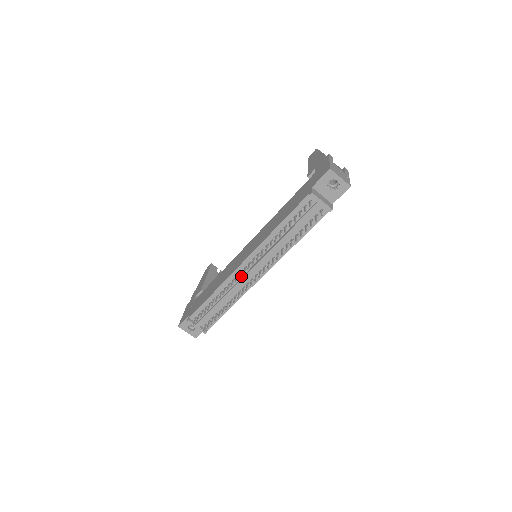
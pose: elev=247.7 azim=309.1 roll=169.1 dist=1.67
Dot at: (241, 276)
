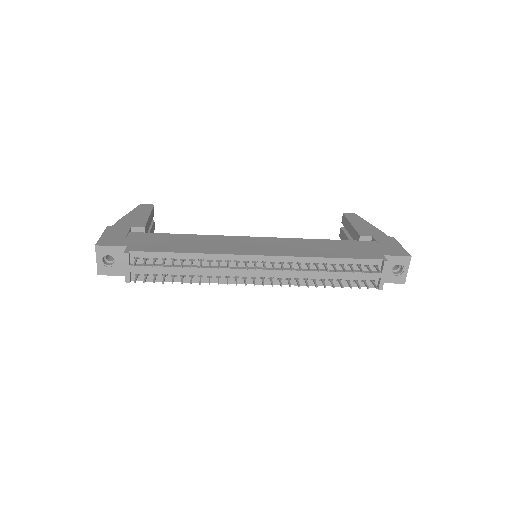
Dot at: (240, 265)
